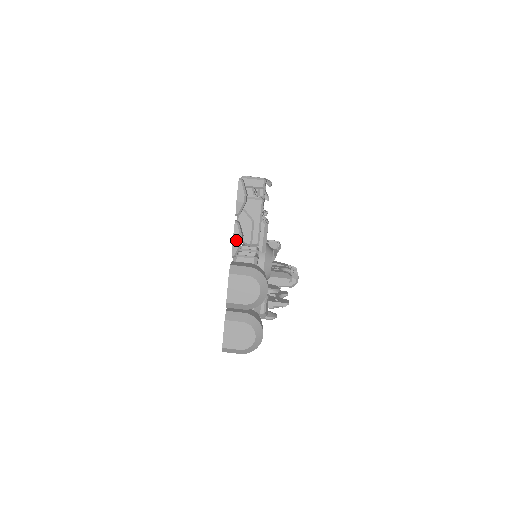
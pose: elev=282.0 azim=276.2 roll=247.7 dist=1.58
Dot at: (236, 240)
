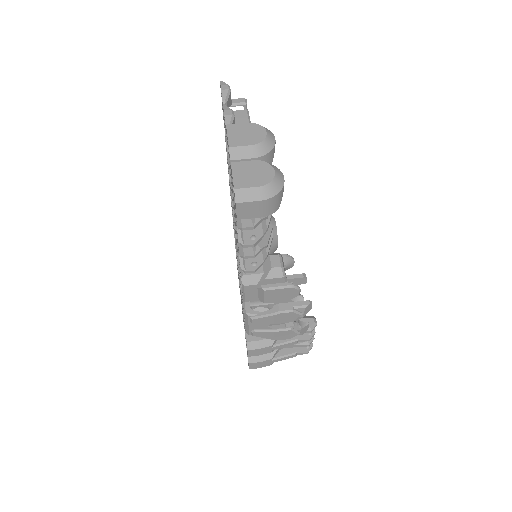
Dot at: (228, 112)
